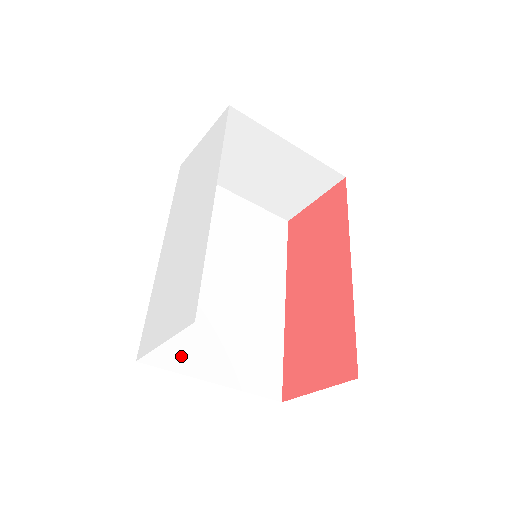
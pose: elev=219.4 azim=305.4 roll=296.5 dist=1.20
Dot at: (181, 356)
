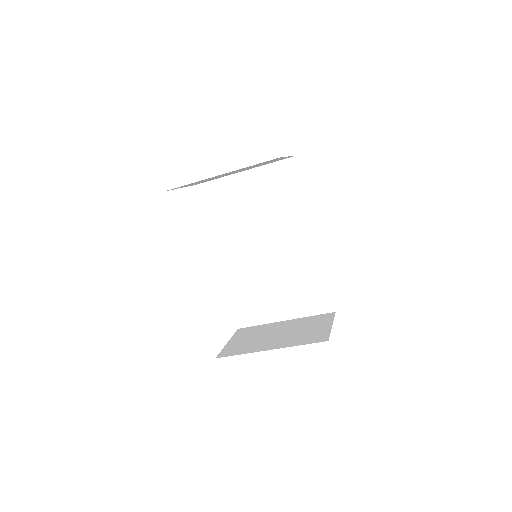
Dot at: (259, 315)
